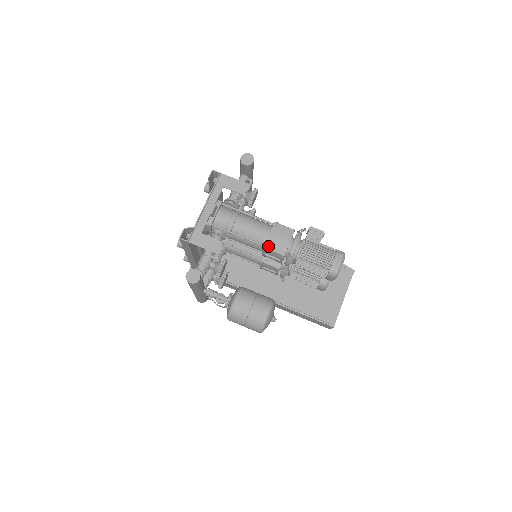
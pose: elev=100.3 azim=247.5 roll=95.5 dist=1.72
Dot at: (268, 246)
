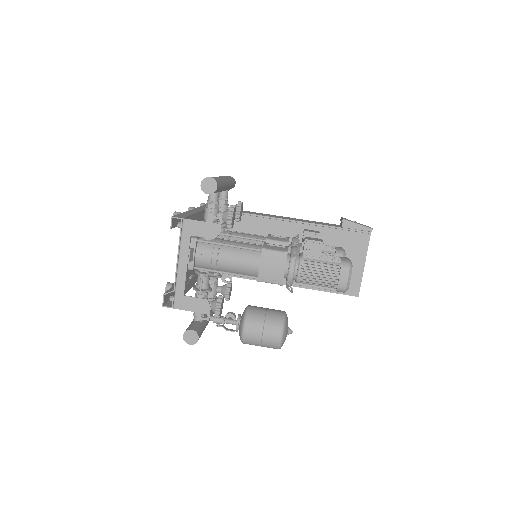
Dot at: (262, 278)
